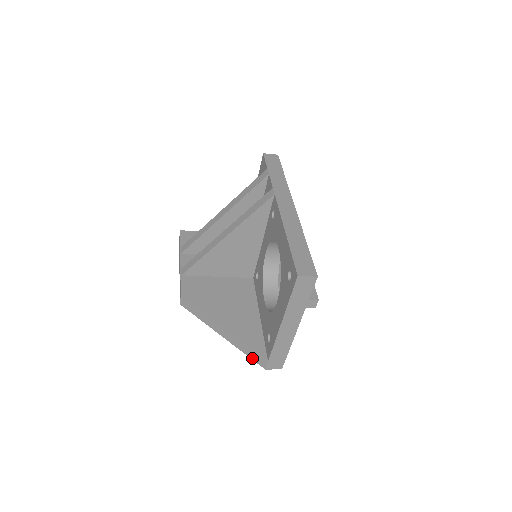
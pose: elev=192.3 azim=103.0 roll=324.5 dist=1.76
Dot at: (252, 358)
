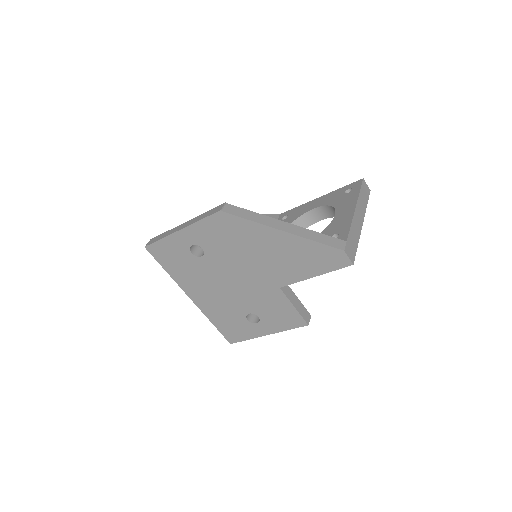
Dot at: (326, 243)
